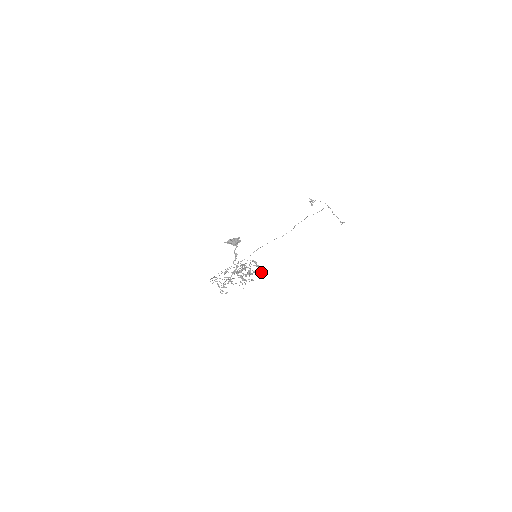
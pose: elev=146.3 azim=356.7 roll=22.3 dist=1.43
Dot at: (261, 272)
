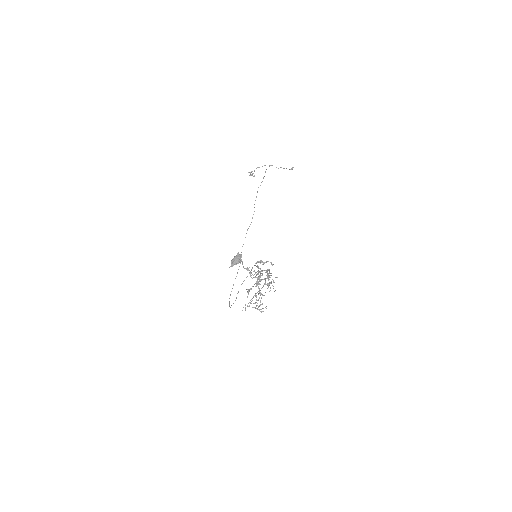
Dot at: occluded
